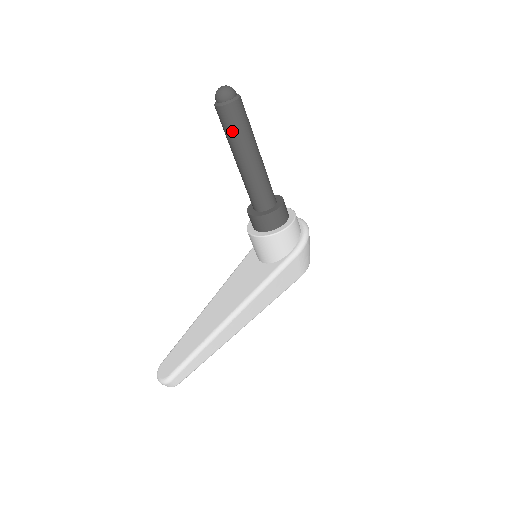
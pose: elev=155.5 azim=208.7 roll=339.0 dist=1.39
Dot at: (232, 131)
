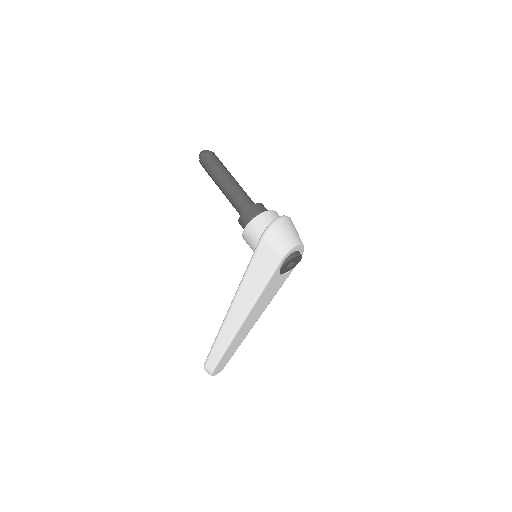
Dot at: (208, 173)
